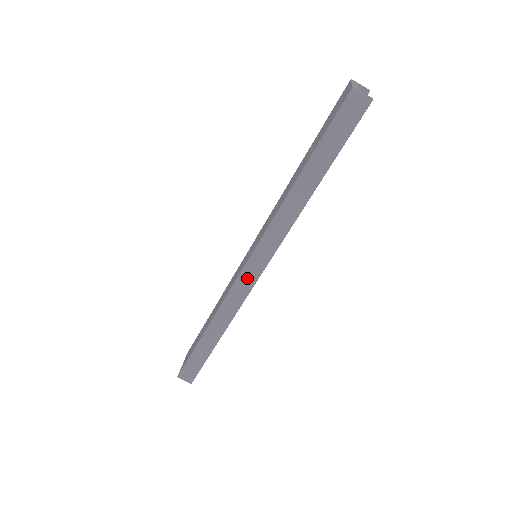
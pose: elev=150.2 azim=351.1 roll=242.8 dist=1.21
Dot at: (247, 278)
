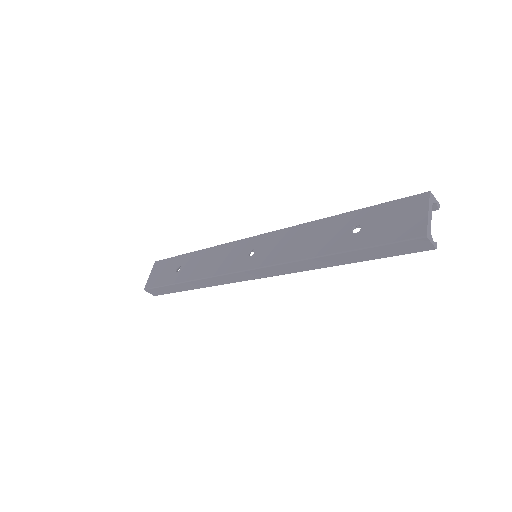
Dot at: (242, 276)
